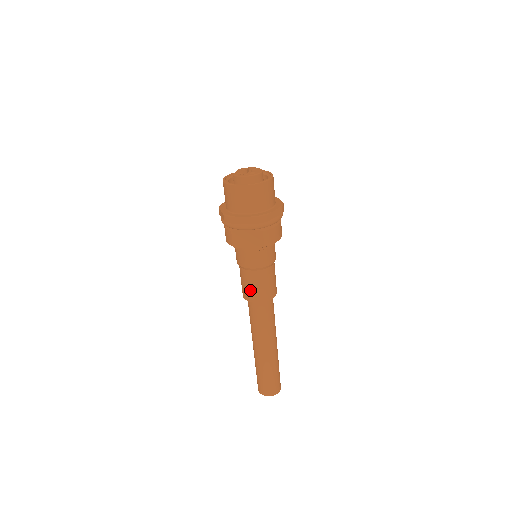
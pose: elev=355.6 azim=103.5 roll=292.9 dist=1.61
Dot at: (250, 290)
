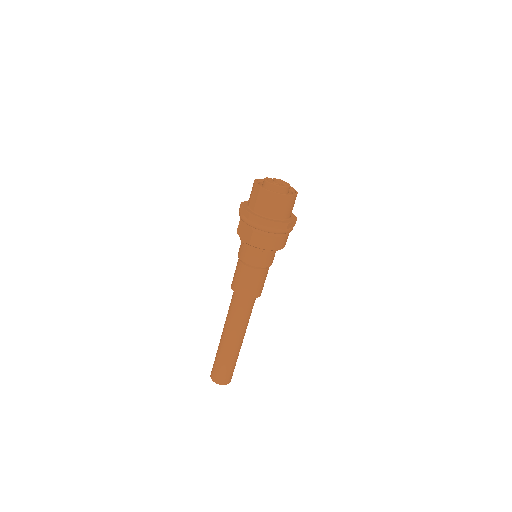
Dot at: (234, 277)
